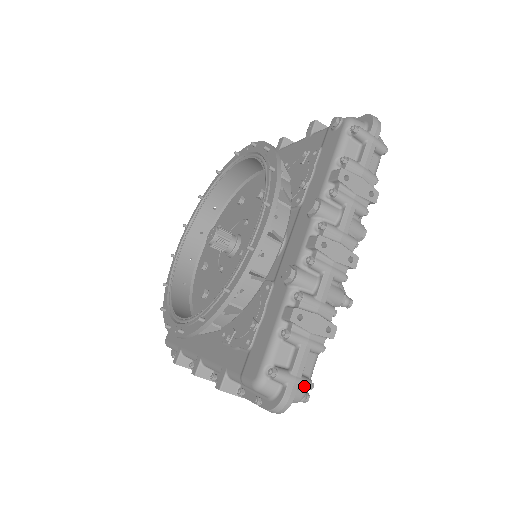
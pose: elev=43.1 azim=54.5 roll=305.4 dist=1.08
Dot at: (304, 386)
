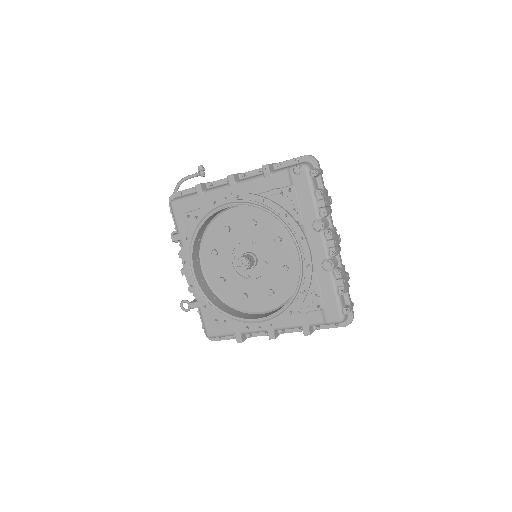
Dot at: occluded
